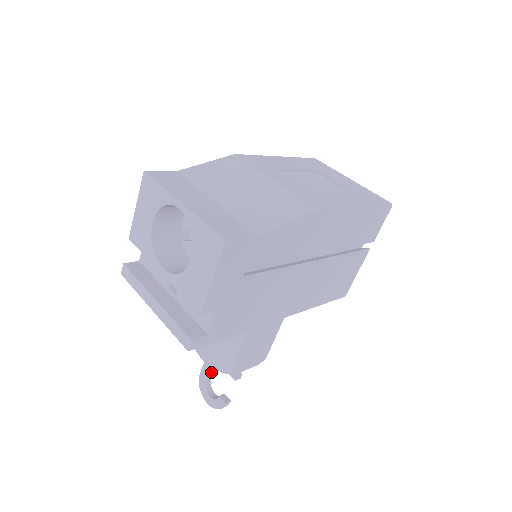
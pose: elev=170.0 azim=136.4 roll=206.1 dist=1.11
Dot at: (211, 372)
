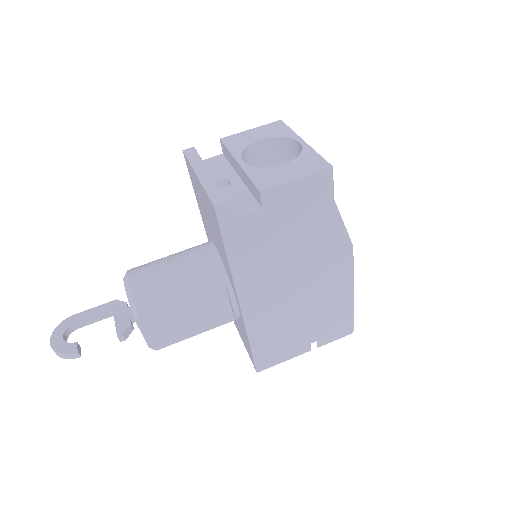
Dot at: (90, 320)
